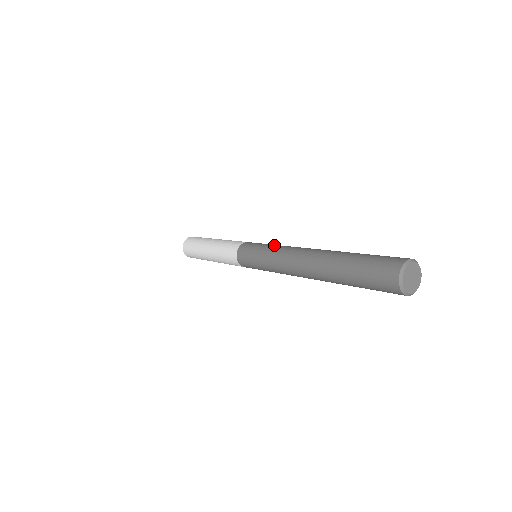
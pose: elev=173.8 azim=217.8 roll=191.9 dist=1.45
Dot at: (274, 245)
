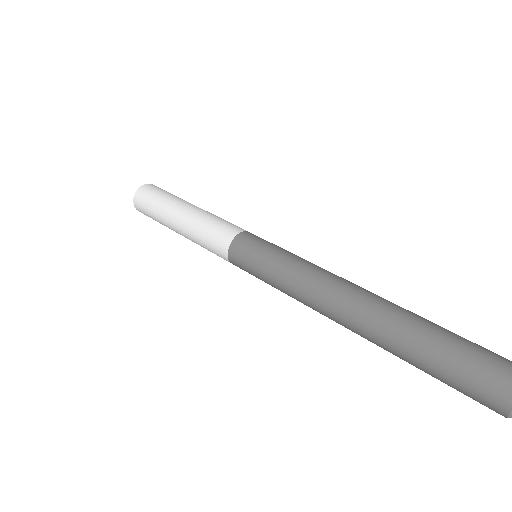
Dot at: (281, 270)
